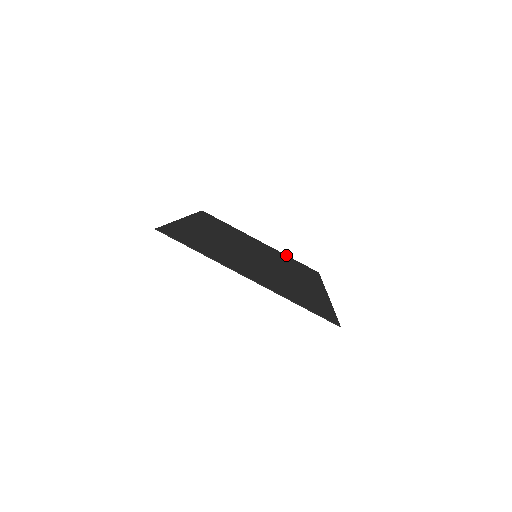
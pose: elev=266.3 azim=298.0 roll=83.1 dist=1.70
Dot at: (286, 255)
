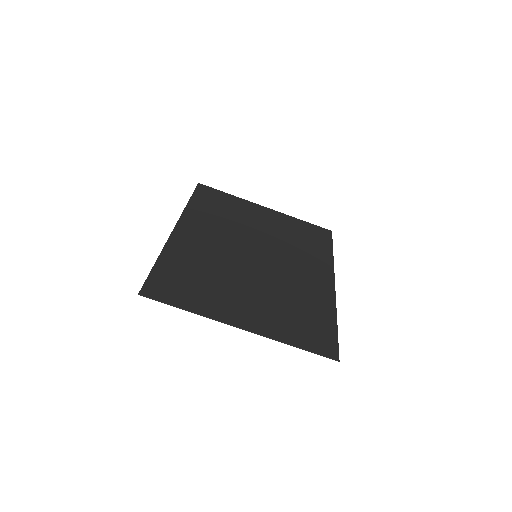
Dot at: (295, 218)
